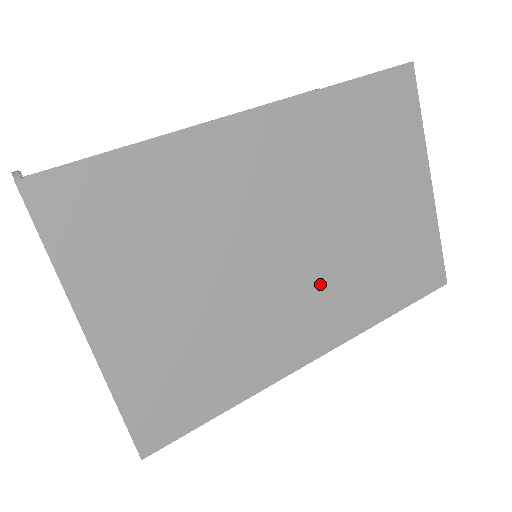
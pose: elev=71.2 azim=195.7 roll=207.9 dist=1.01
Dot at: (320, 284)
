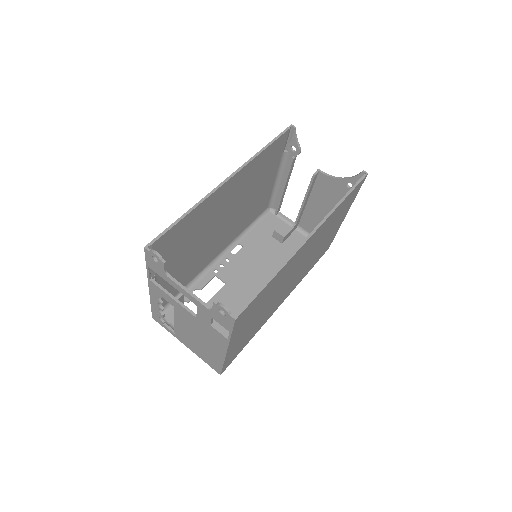
Dot at: (295, 280)
